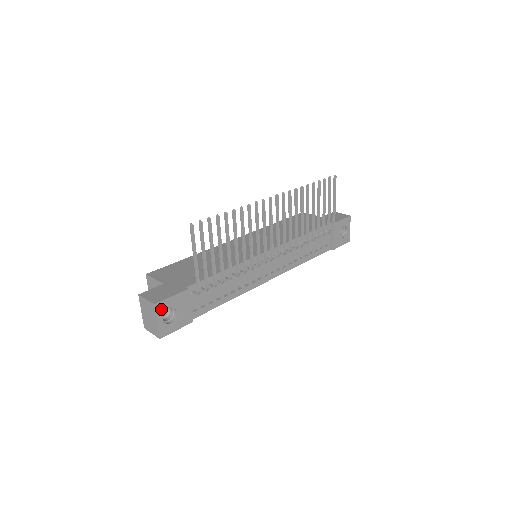
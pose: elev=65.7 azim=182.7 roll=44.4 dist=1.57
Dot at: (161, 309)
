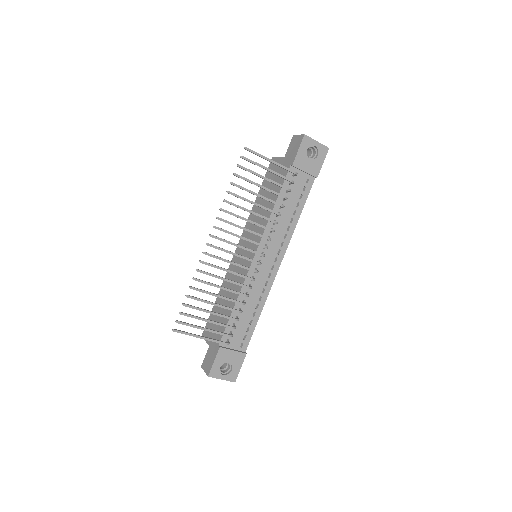
Dot at: (216, 373)
